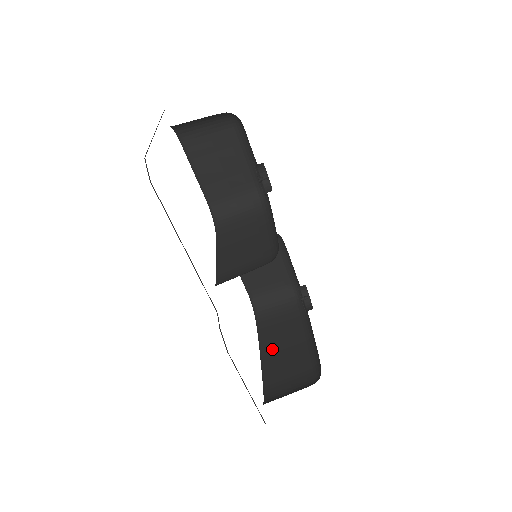
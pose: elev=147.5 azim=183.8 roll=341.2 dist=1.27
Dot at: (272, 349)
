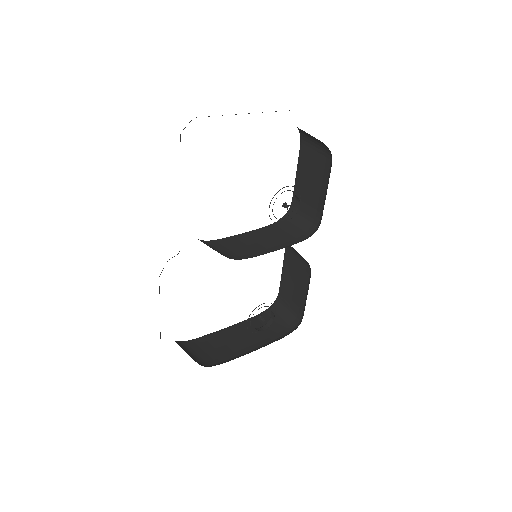
Dot at: (236, 331)
